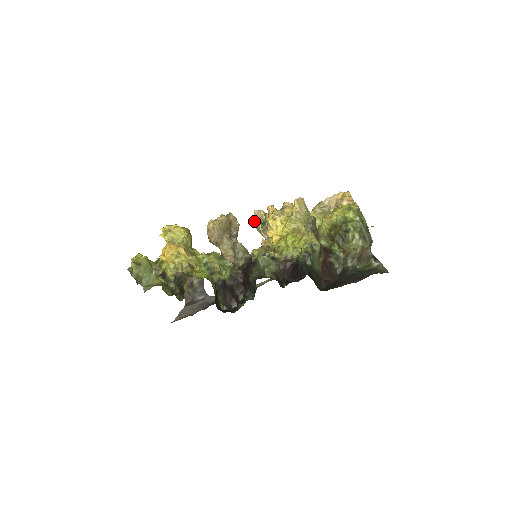
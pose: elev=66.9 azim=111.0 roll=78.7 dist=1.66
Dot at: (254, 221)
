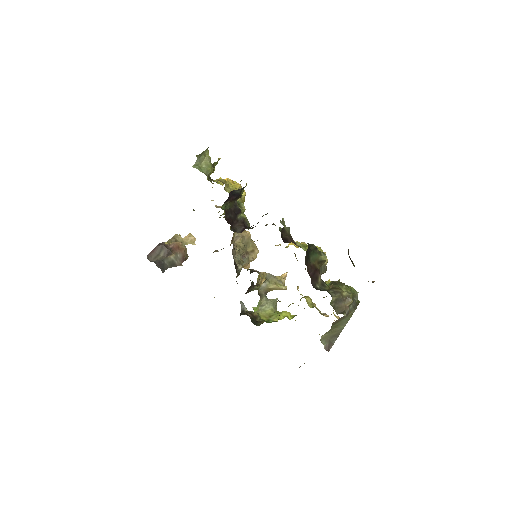
Dot at: occluded
